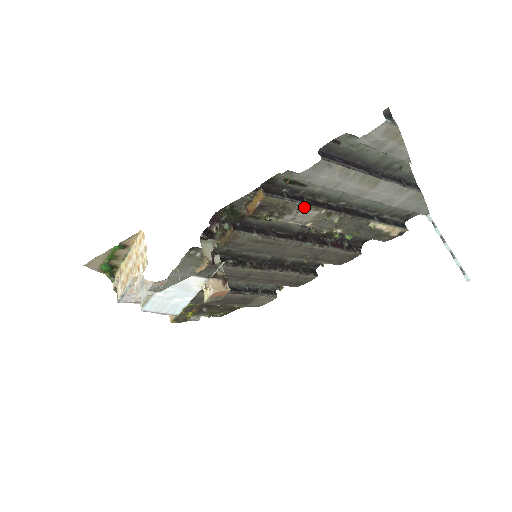
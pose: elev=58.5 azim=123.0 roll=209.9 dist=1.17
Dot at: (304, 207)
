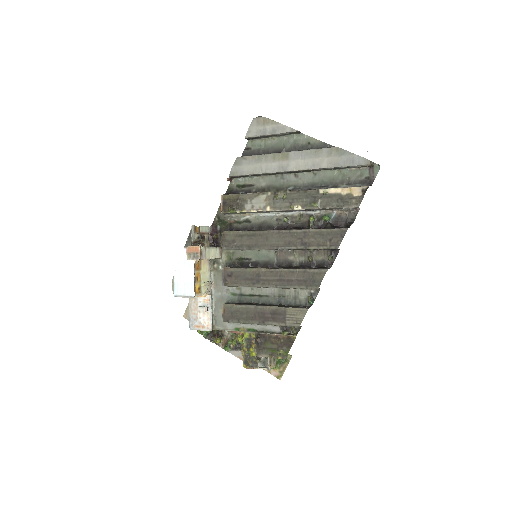
Dot at: (253, 195)
